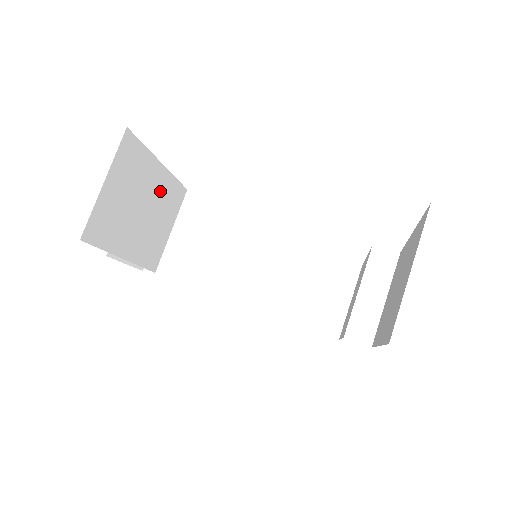
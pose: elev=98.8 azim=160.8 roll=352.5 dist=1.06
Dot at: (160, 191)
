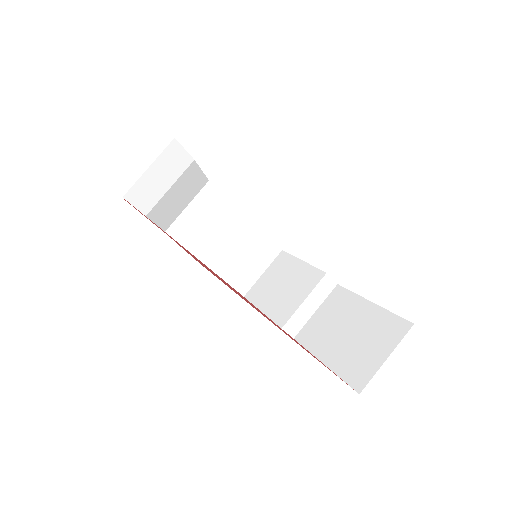
Dot at: occluded
